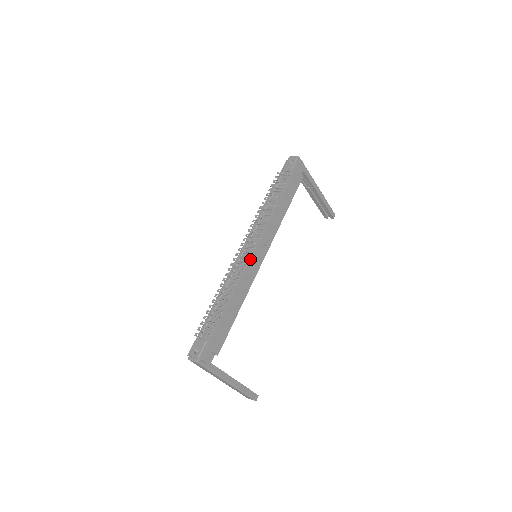
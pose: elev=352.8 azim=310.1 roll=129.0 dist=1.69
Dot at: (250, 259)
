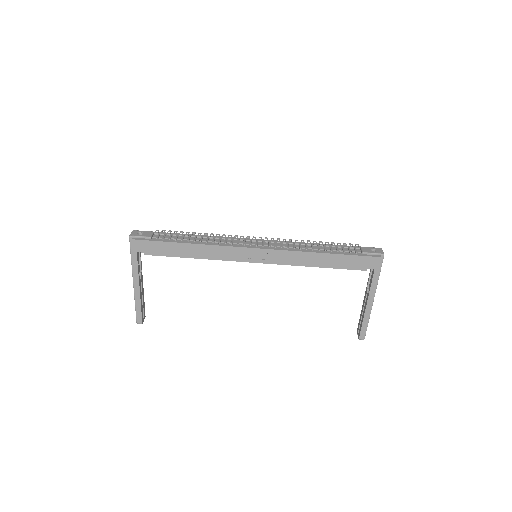
Dot at: (244, 246)
